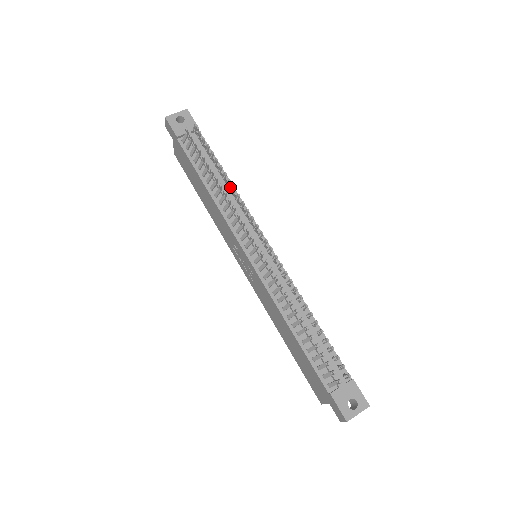
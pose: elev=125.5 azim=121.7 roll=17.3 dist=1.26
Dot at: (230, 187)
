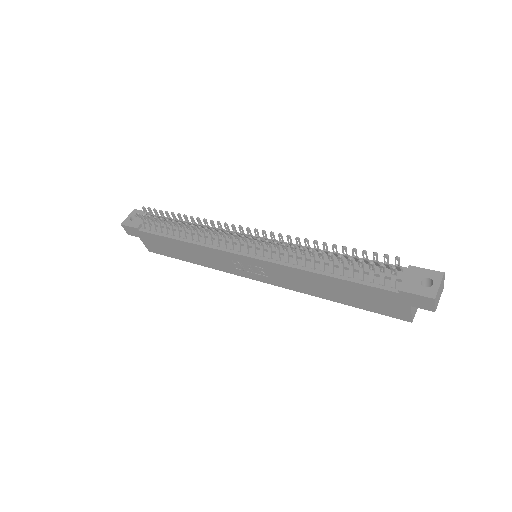
Dot at: (197, 225)
